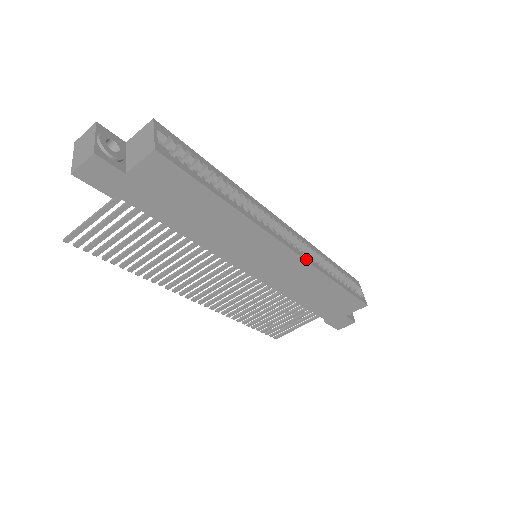
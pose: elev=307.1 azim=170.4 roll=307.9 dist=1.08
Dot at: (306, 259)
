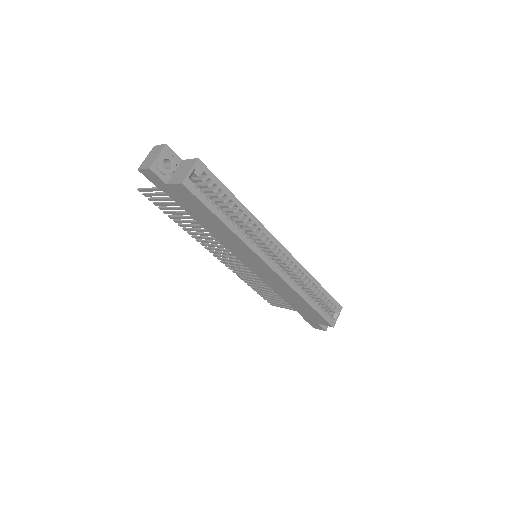
Dot at: (284, 279)
